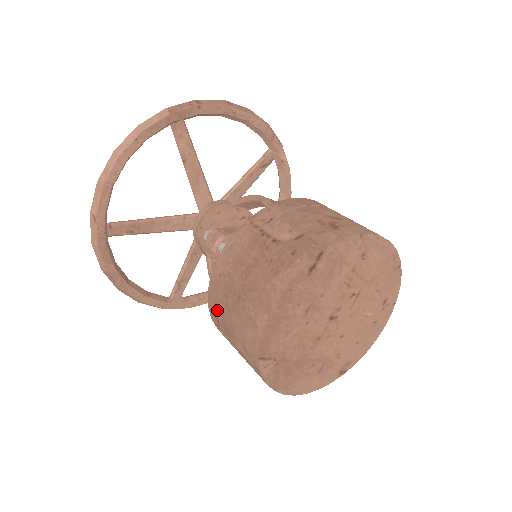
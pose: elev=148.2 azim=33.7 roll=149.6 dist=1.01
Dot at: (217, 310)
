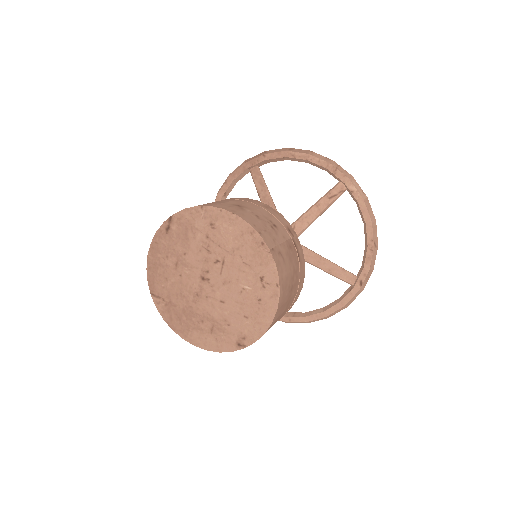
Dot at: occluded
